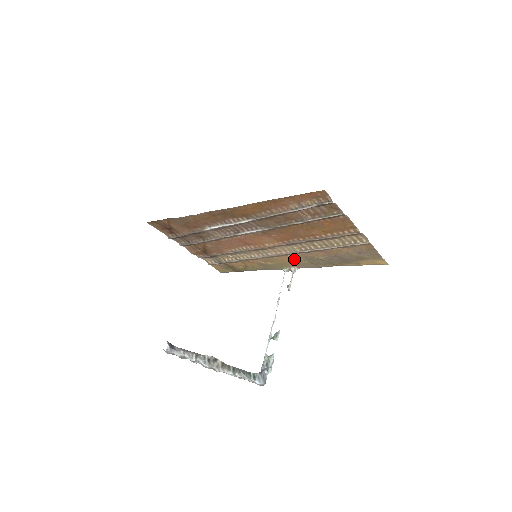
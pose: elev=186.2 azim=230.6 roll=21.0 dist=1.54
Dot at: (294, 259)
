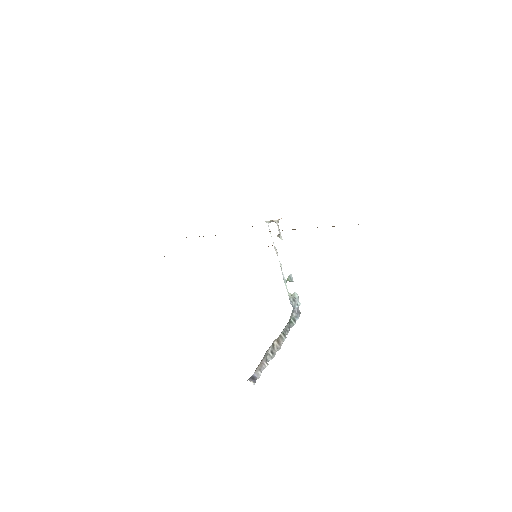
Dot at: occluded
